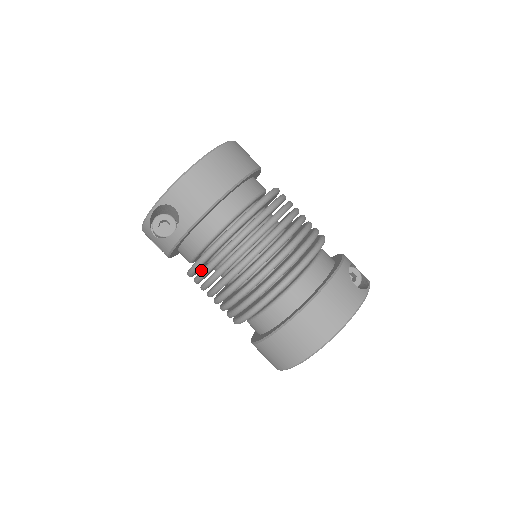
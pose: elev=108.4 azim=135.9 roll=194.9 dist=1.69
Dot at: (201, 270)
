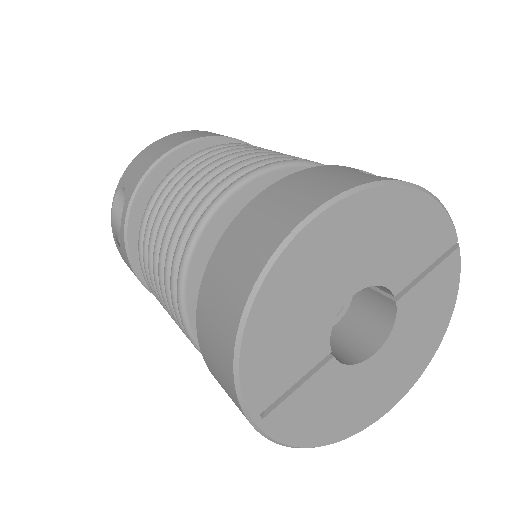
Dot at: occluded
